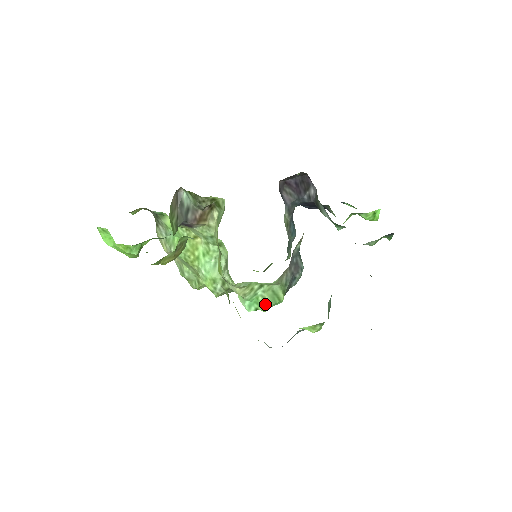
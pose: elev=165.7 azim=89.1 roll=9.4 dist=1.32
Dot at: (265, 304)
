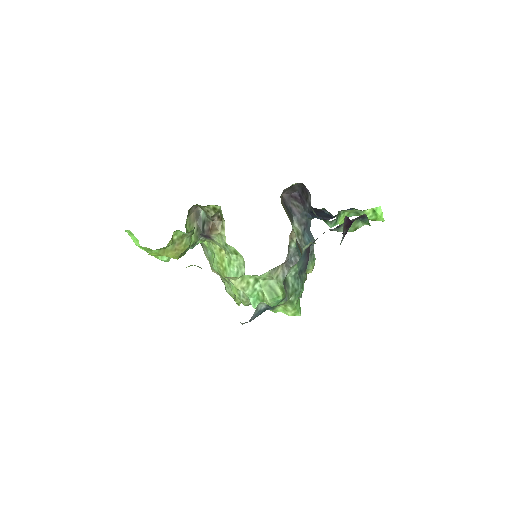
Dot at: (264, 299)
